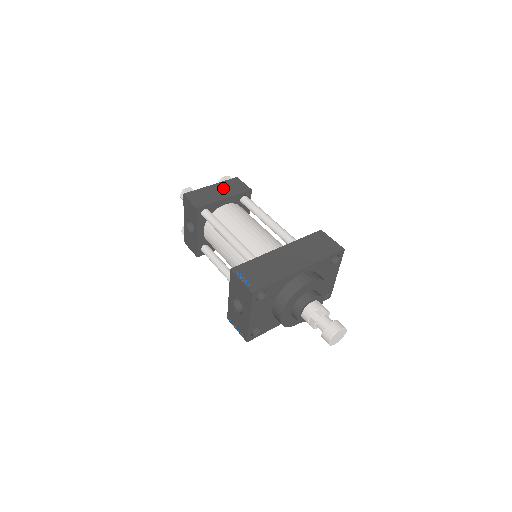
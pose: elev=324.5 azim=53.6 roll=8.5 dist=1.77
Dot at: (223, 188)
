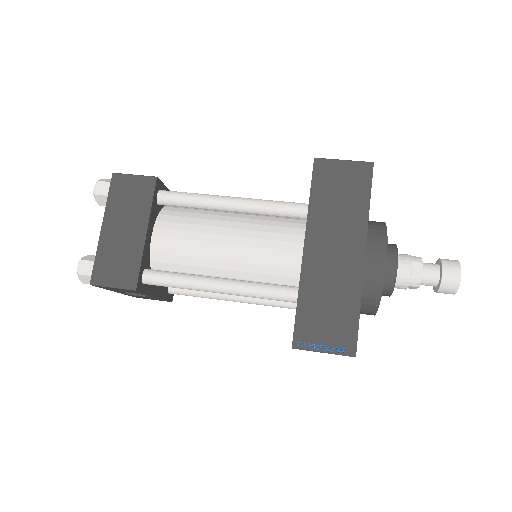
Dot at: (122, 216)
